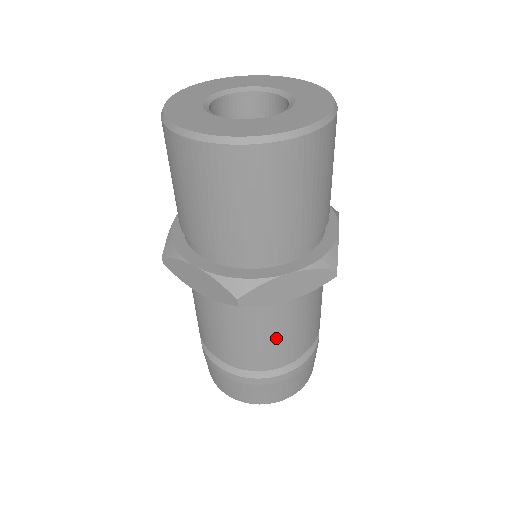
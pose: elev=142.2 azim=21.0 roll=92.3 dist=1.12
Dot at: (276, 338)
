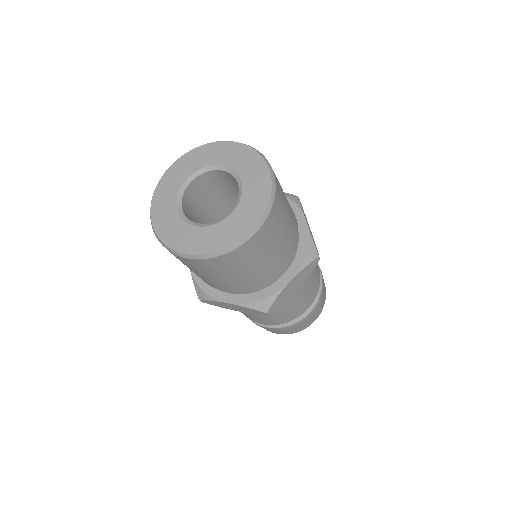
Dot at: (249, 314)
